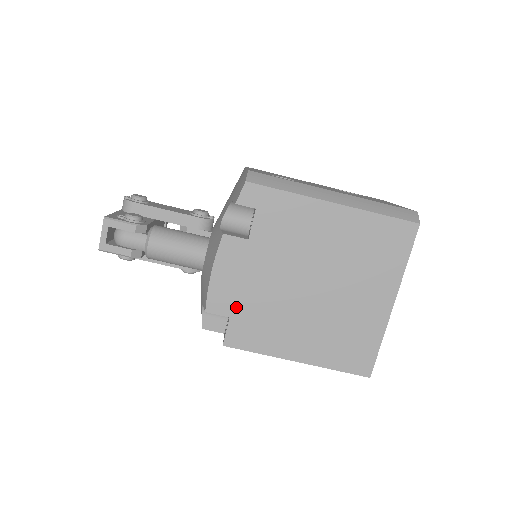
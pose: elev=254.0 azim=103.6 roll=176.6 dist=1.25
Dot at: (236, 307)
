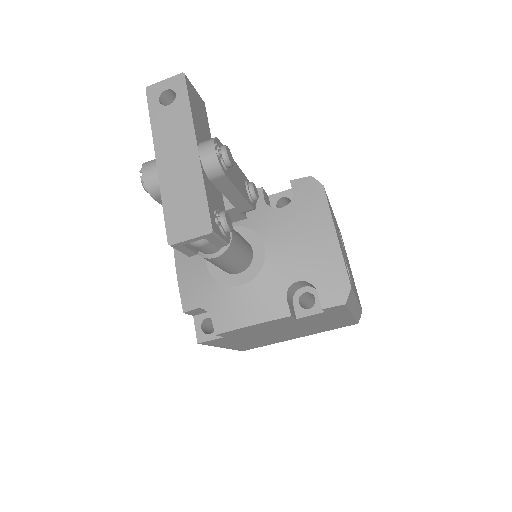
Dot at: (236, 335)
